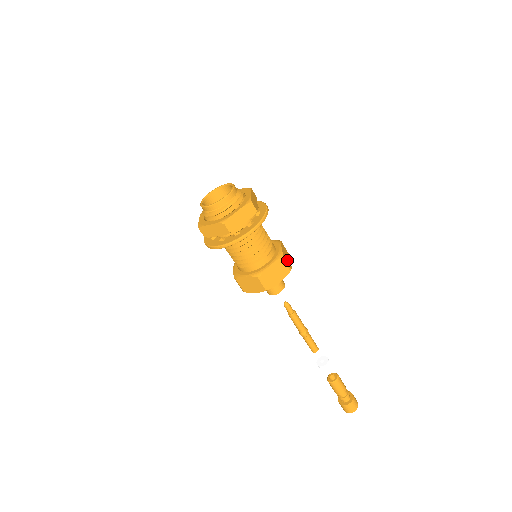
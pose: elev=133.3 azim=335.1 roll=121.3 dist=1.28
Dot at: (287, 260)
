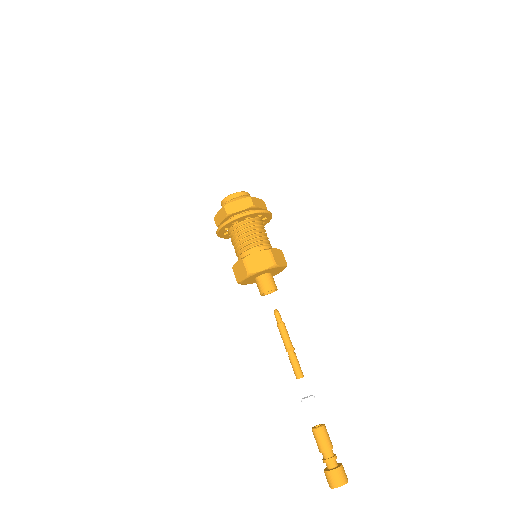
Dot at: (276, 257)
